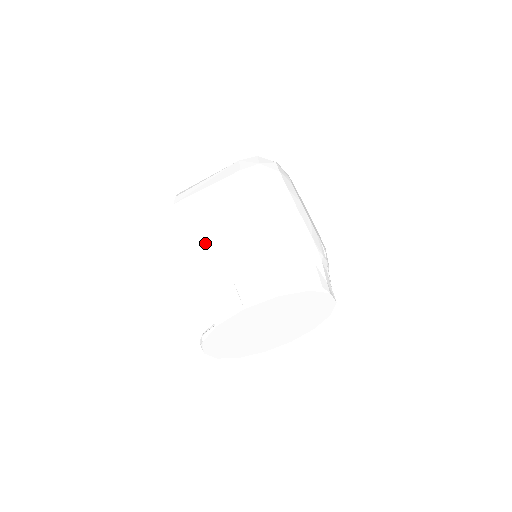
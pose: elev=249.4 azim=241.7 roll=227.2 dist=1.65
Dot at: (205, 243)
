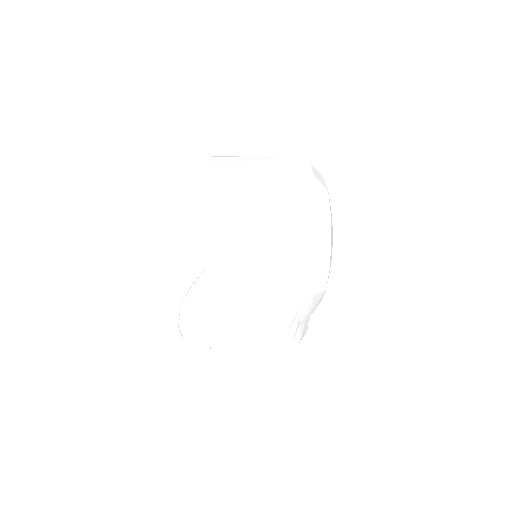
Dot at: (230, 300)
